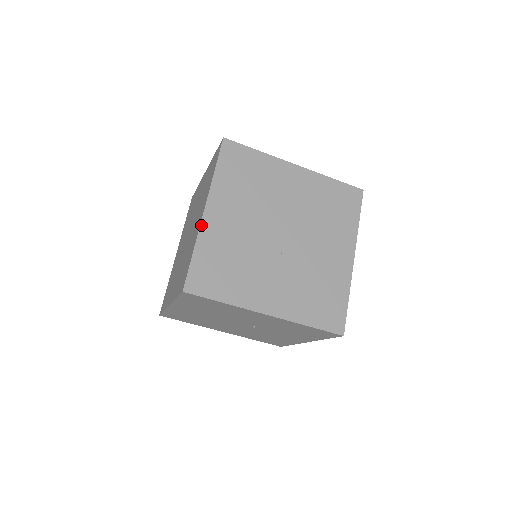
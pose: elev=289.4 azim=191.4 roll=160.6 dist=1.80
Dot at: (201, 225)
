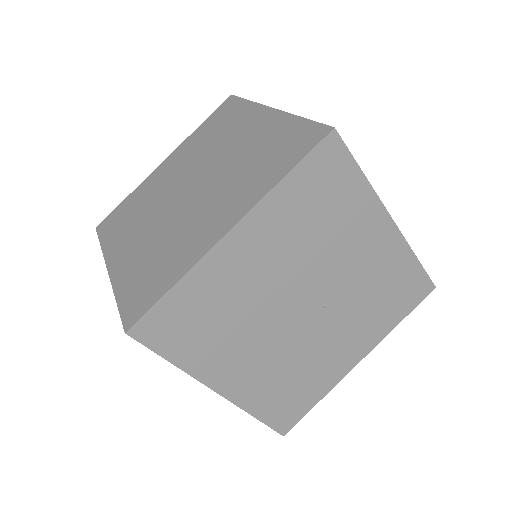
Dot at: (283, 111)
